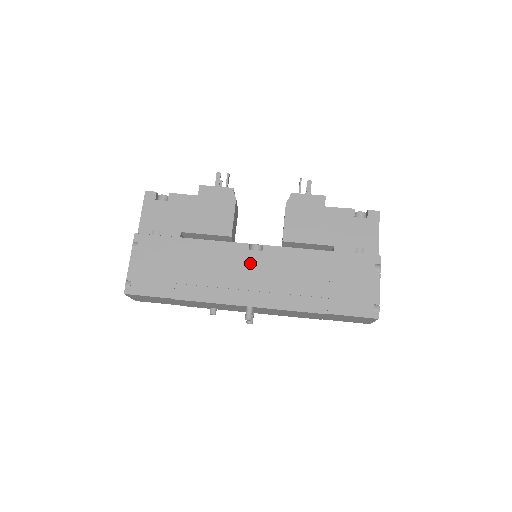
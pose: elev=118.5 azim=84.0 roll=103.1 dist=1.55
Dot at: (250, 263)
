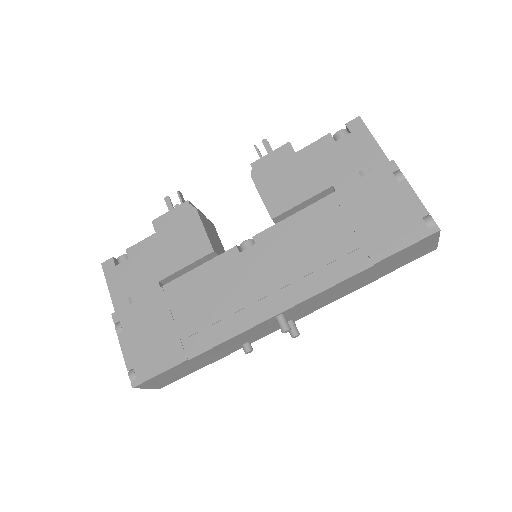
Dot at: (249, 266)
